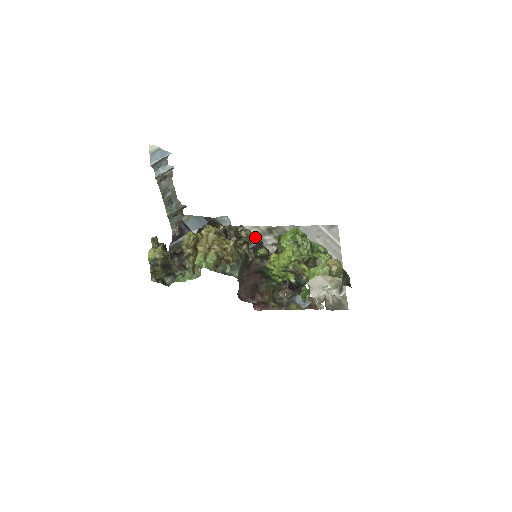
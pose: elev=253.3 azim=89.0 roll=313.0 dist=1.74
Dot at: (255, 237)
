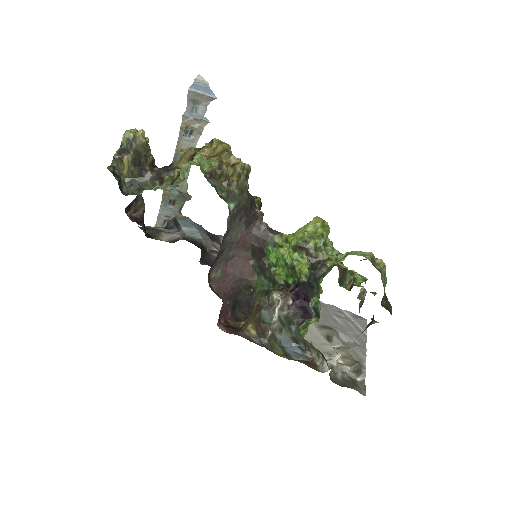
Dot at: occluded
